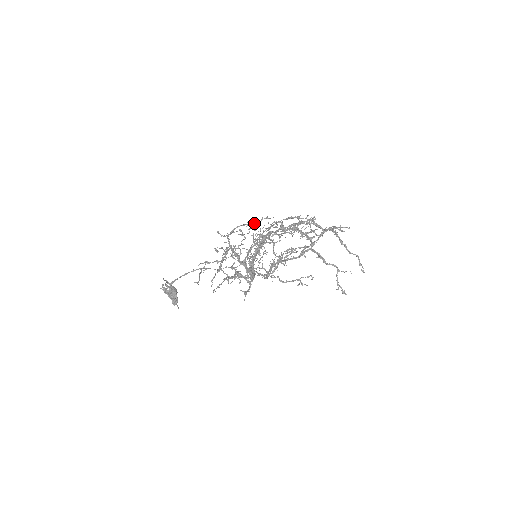
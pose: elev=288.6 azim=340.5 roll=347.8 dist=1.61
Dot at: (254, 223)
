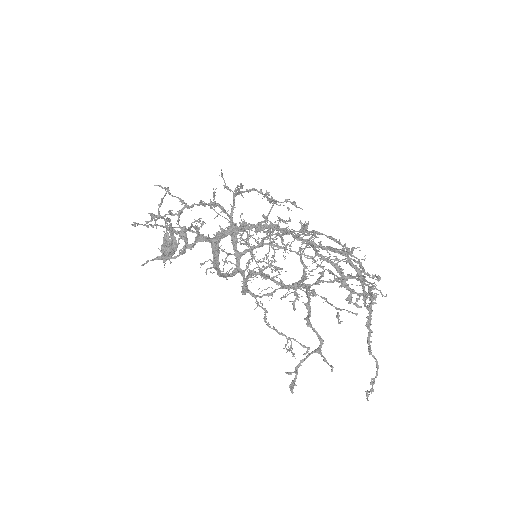
Dot at: (268, 192)
